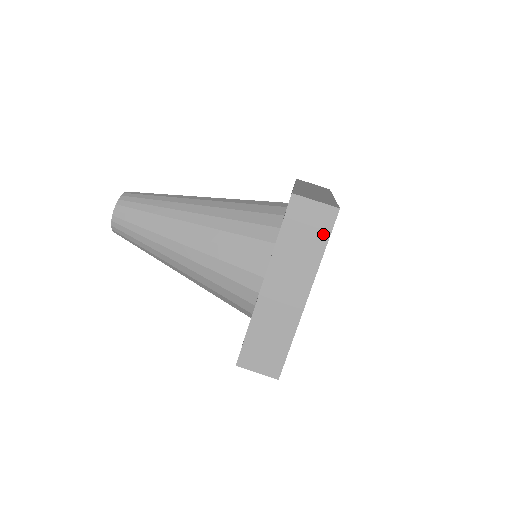
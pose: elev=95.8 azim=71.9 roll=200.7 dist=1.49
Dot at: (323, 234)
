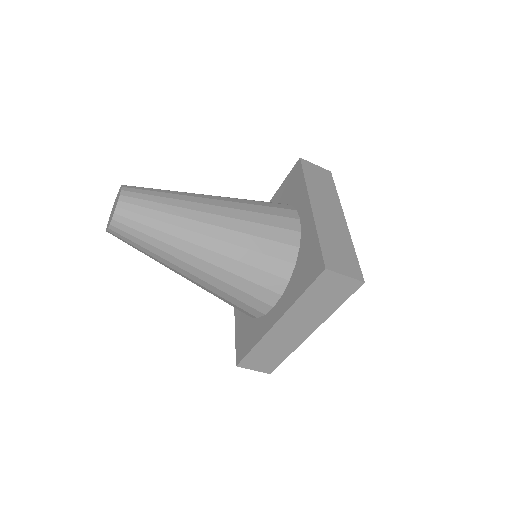
Dot at: (342, 297)
